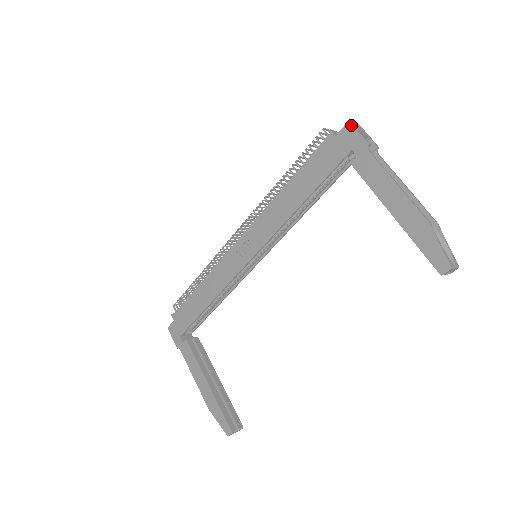
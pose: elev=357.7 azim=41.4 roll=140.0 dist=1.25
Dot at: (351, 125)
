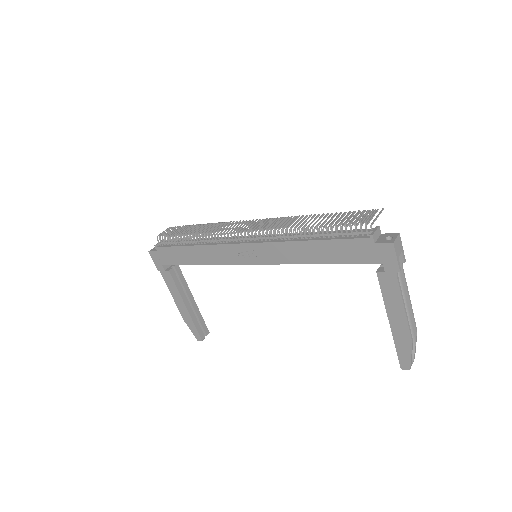
Dot at: (393, 248)
